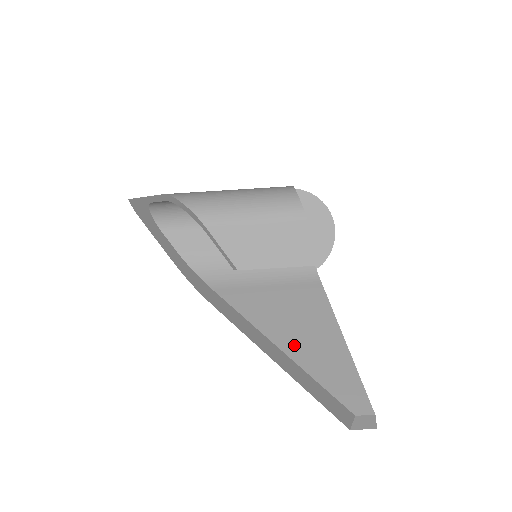
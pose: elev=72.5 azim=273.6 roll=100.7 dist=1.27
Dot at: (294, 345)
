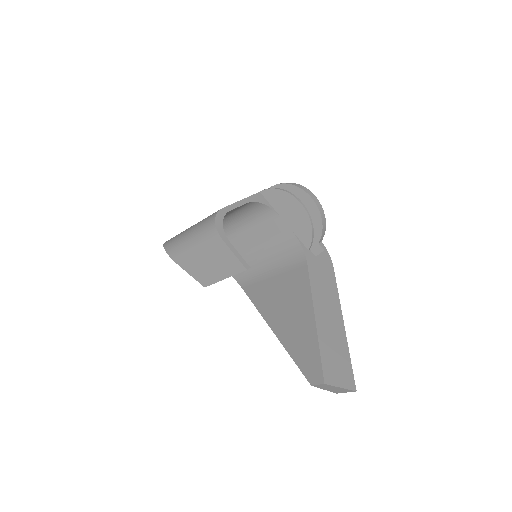
Dot at: (282, 327)
